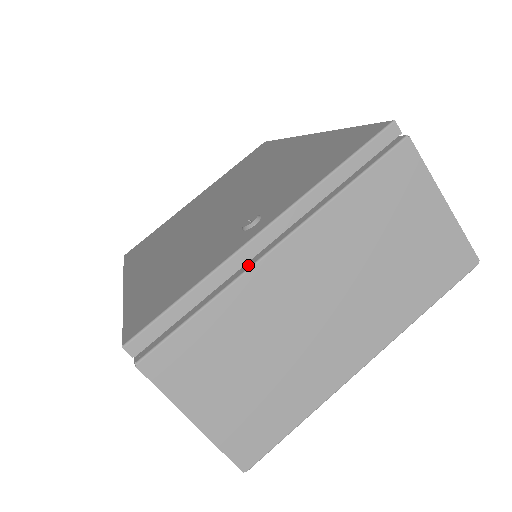
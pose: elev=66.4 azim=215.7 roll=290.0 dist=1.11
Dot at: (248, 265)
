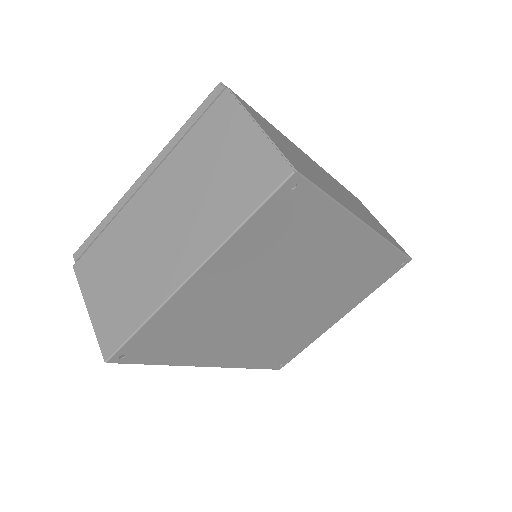
Dot at: (132, 201)
